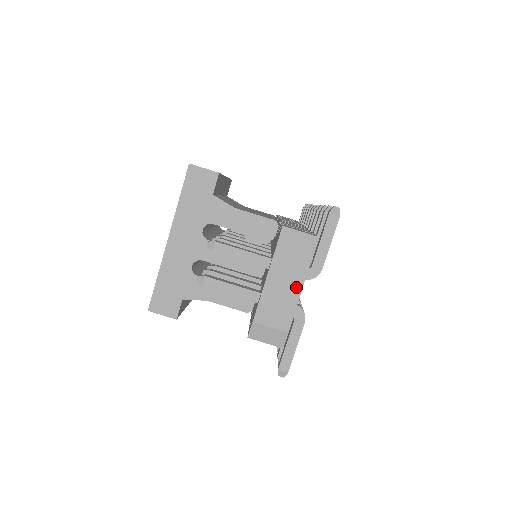
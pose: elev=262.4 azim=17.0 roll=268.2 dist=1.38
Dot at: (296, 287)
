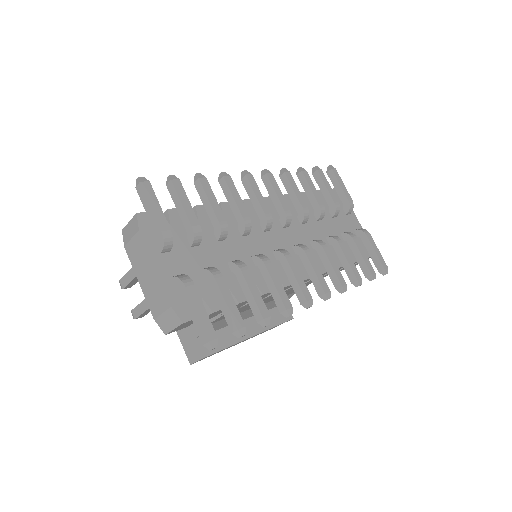
Dot at: (150, 265)
